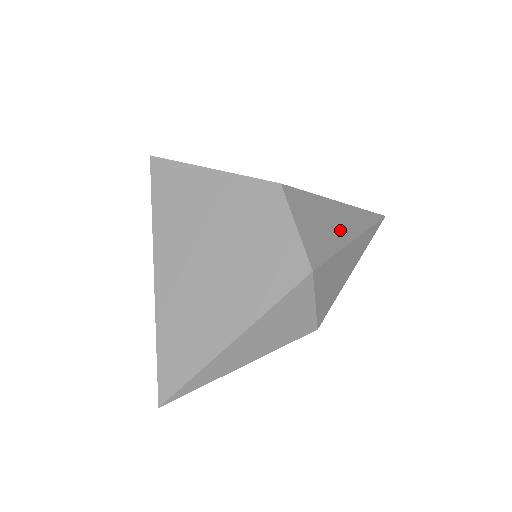
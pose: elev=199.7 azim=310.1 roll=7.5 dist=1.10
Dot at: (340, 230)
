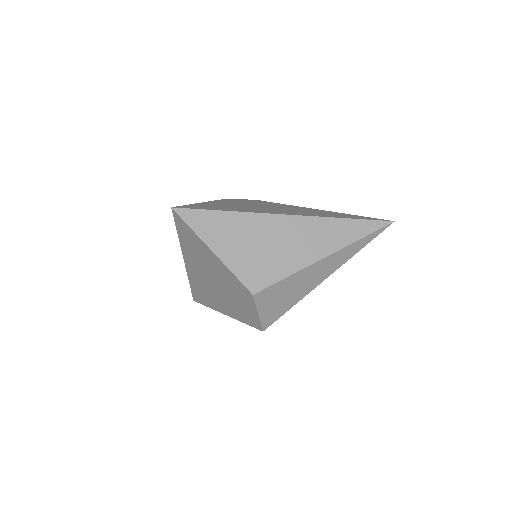
Dot at: (309, 285)
